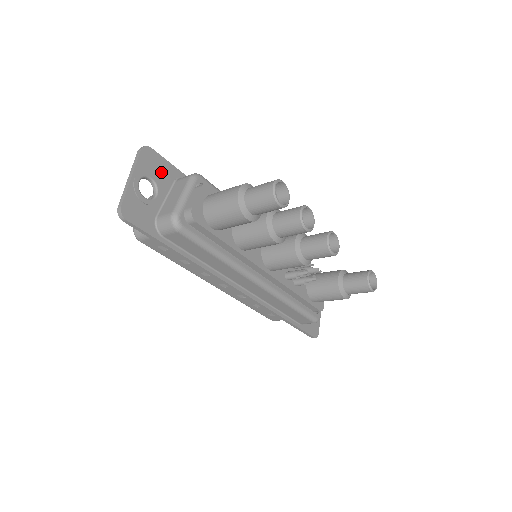
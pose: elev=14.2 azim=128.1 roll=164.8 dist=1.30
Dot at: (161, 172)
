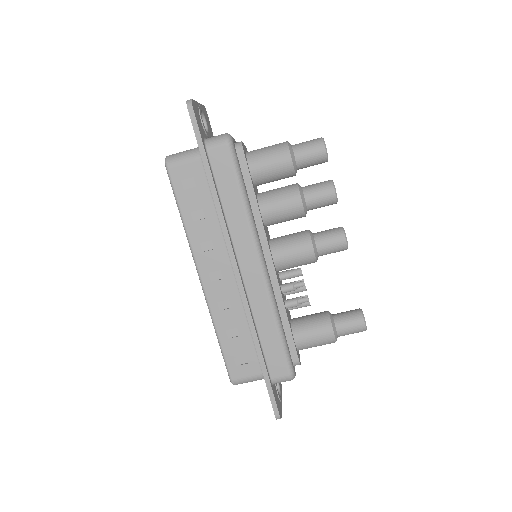
Dot at: (210, 131)
